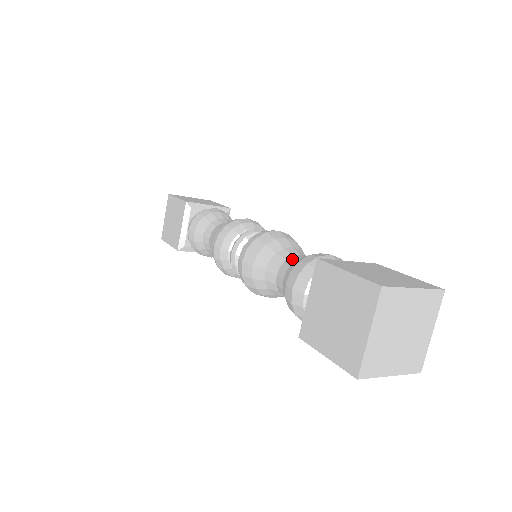
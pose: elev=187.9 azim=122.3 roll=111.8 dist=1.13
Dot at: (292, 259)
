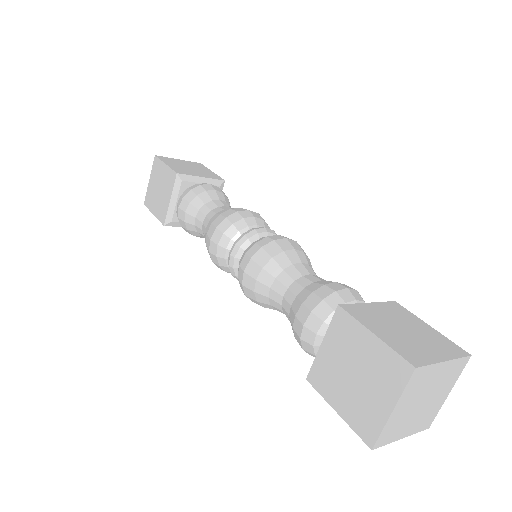
Dot at: (302, 282)
